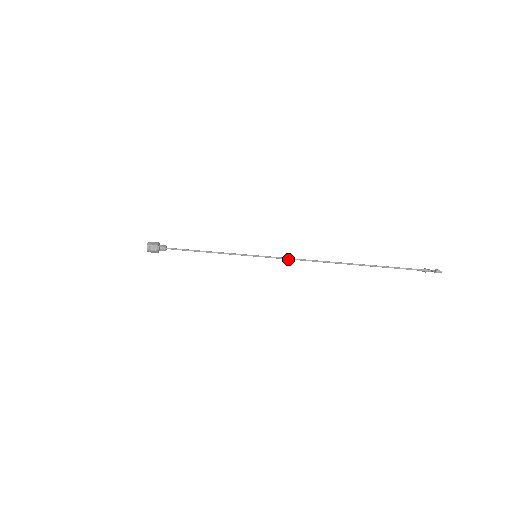
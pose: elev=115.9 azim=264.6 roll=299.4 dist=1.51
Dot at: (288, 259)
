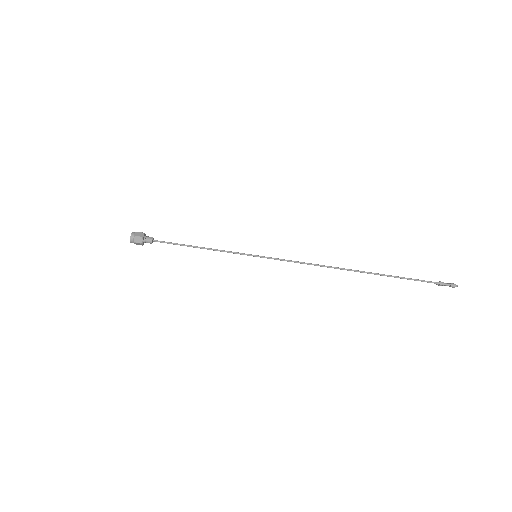
Dot at: occluded
